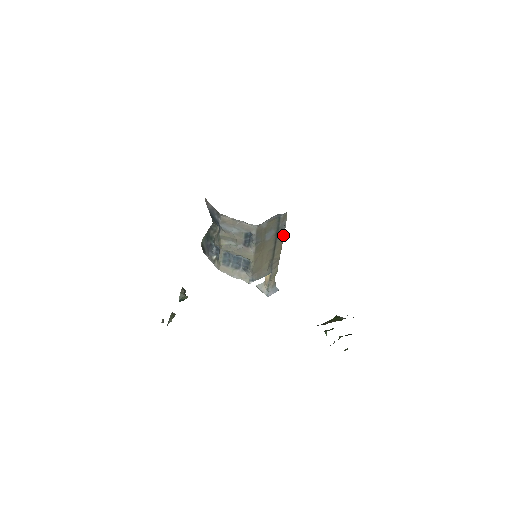
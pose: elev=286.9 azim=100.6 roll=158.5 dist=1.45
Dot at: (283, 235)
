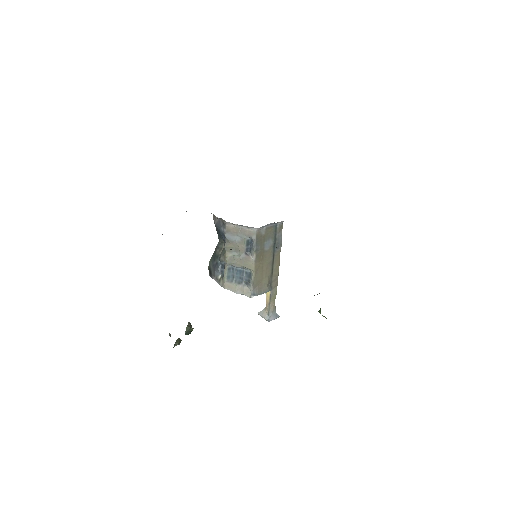
Dot at: (280, 249)
